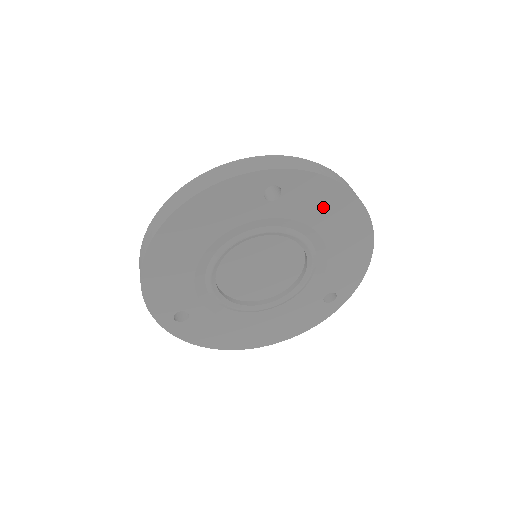
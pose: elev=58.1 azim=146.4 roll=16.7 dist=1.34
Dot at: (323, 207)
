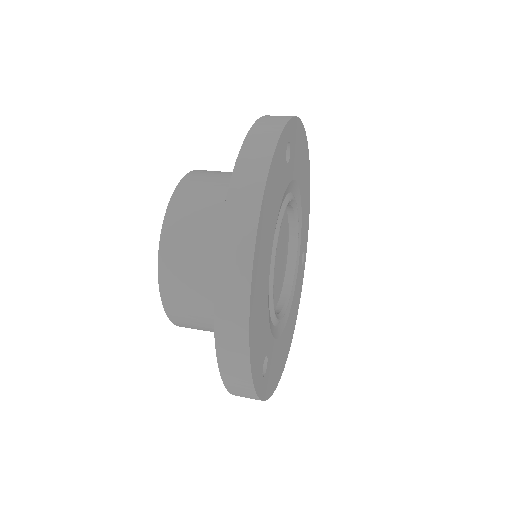
Dot at: (299, 156)
